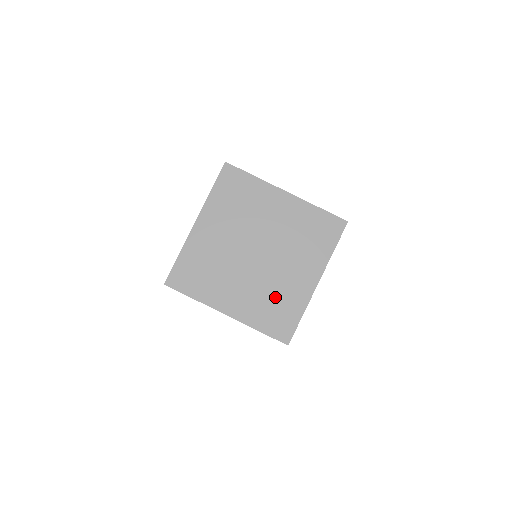
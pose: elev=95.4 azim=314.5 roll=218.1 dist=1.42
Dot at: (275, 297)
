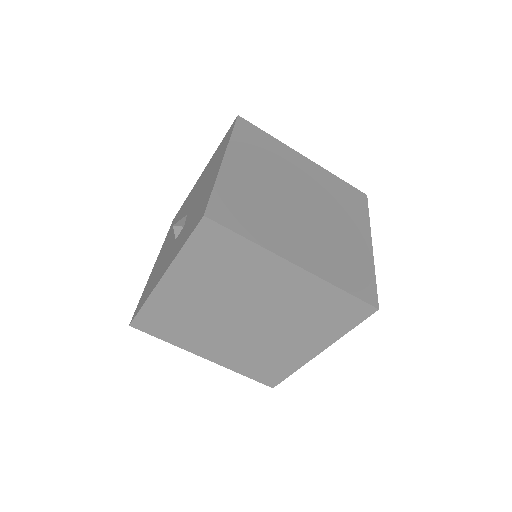
Dot at: (340, 252)
